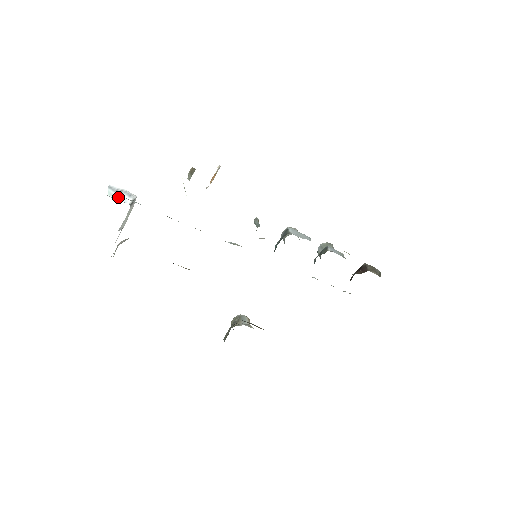
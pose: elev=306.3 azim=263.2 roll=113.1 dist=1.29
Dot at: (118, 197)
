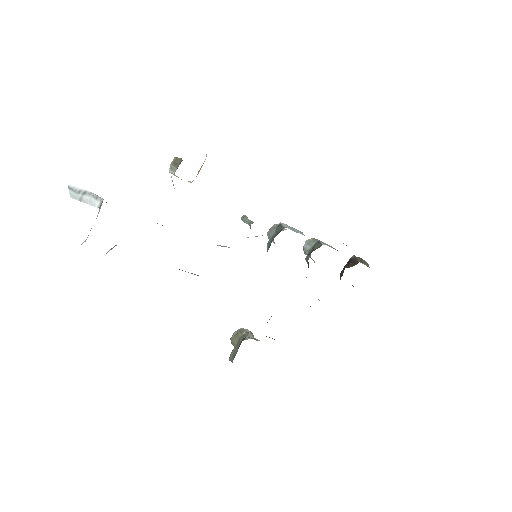
Dot at: (83, 200)
